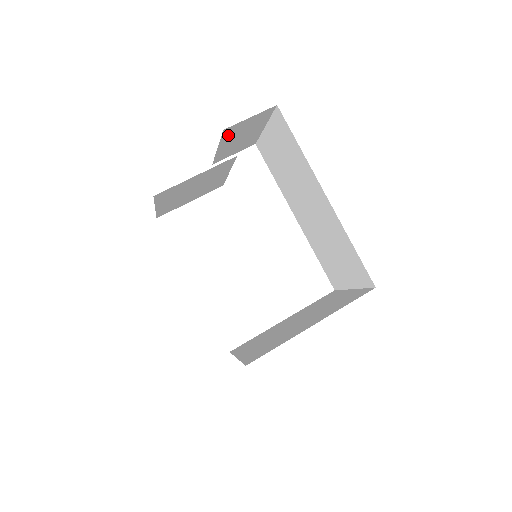
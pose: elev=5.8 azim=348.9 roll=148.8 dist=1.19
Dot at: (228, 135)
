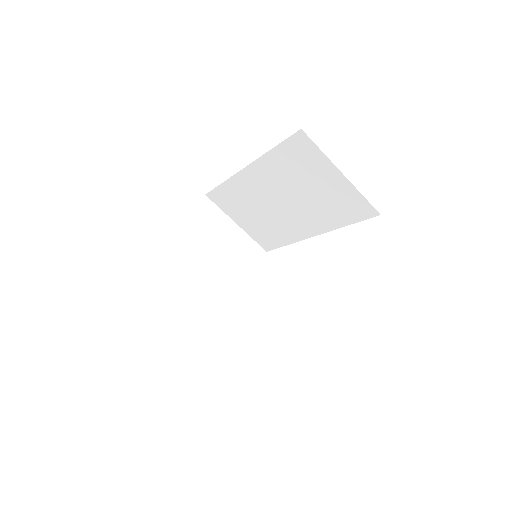
Dot at: occluded
